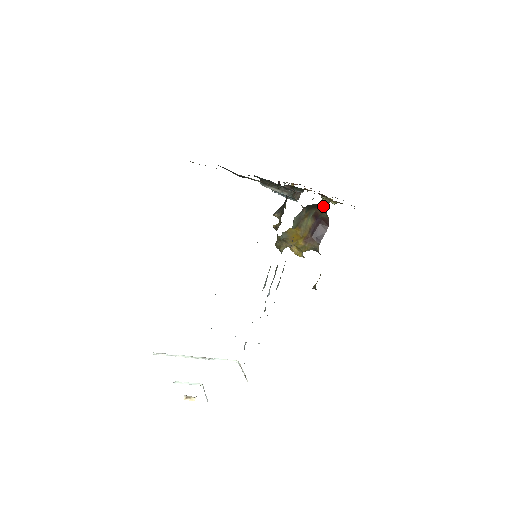
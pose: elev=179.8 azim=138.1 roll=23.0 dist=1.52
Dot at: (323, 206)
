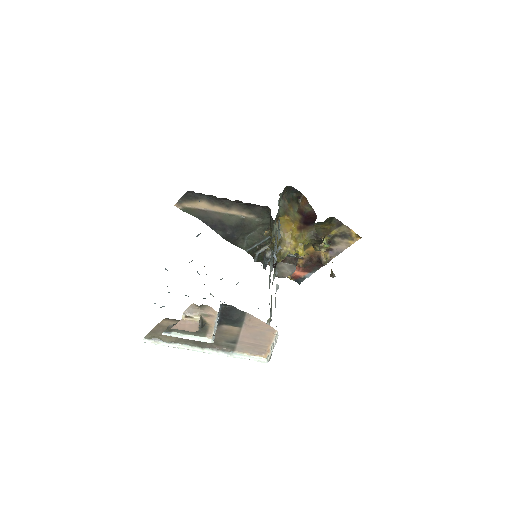
Dot at: (303, 201)
